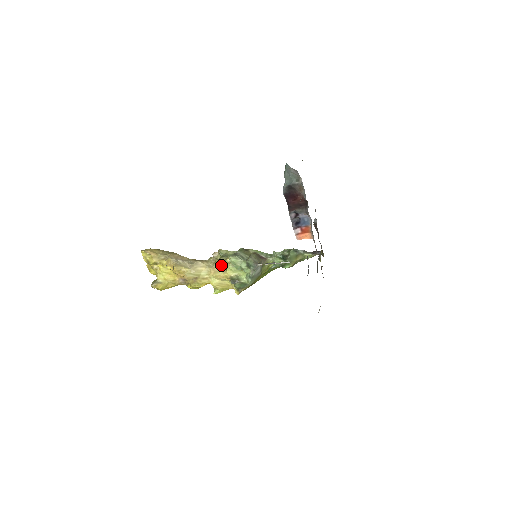
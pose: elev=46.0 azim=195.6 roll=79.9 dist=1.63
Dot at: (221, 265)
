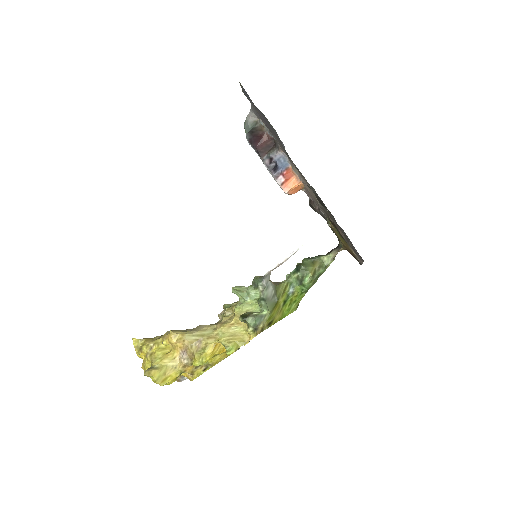
Dot at: (228, 316)
